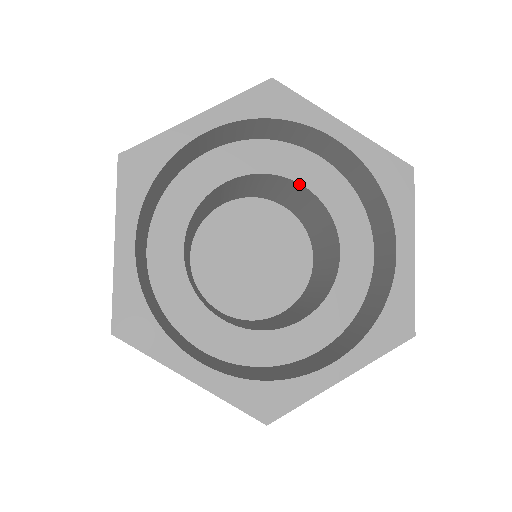
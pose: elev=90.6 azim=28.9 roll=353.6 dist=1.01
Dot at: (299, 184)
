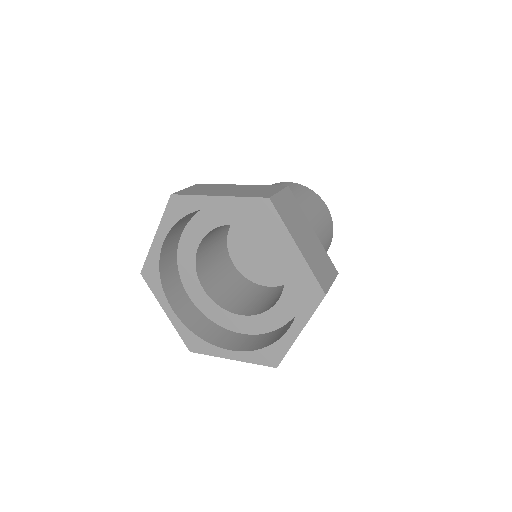
Dot at: (277, 249)
